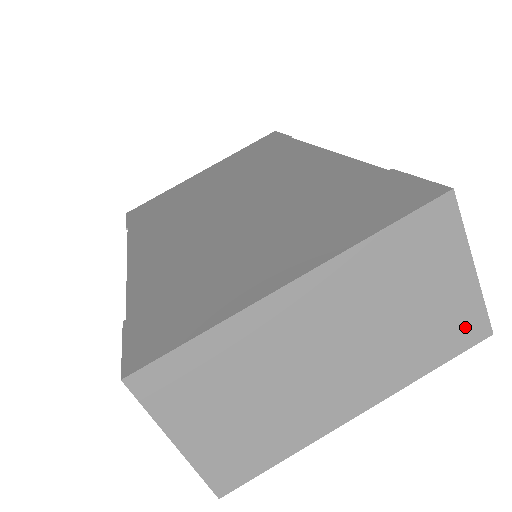
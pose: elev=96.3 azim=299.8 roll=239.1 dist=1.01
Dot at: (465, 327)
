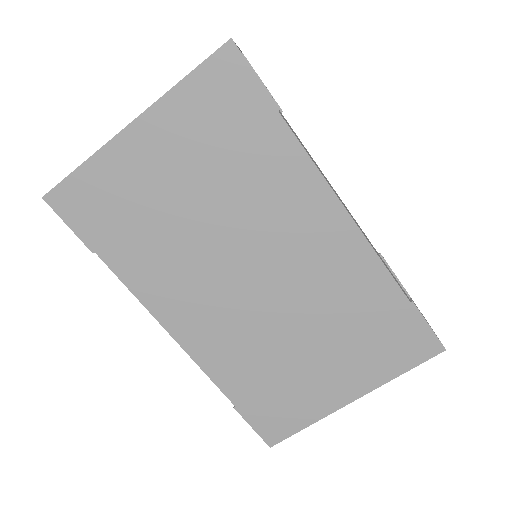
Dot at: occluded
